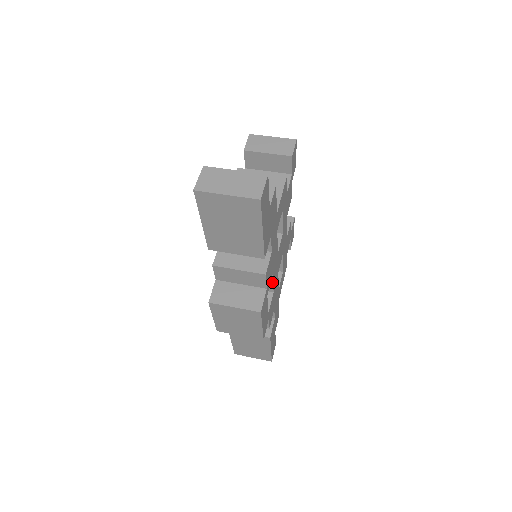
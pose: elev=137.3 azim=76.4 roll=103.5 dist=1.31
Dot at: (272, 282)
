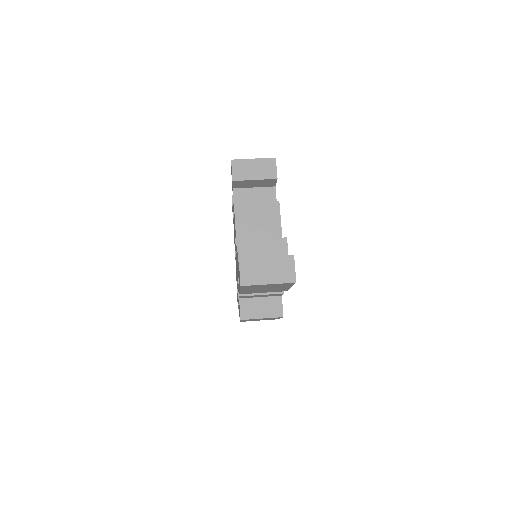
Dot at: occluded
